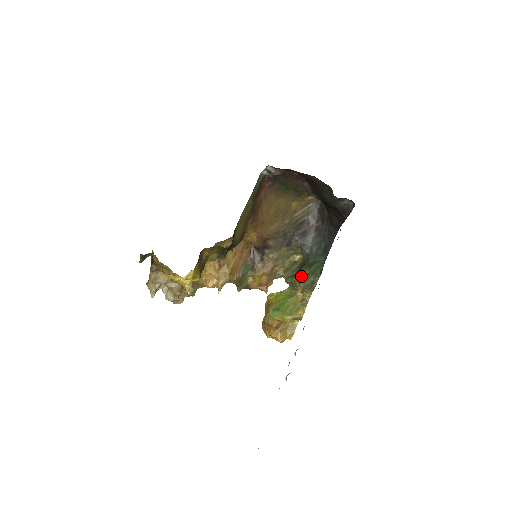
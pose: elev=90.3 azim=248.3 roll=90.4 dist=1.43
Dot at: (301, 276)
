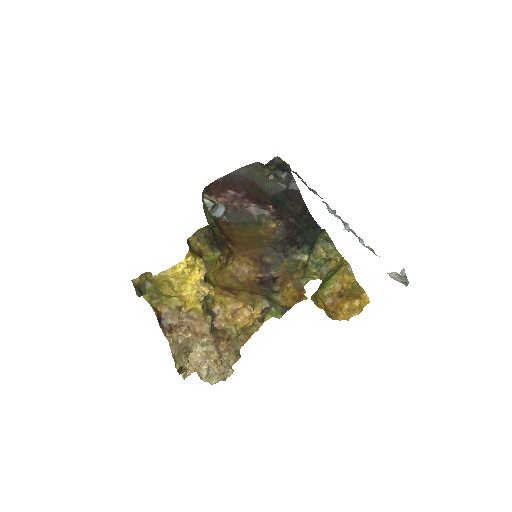
Dot at: (313, 247)
